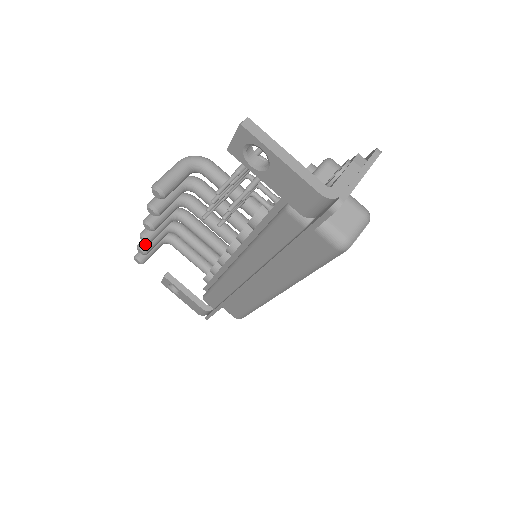
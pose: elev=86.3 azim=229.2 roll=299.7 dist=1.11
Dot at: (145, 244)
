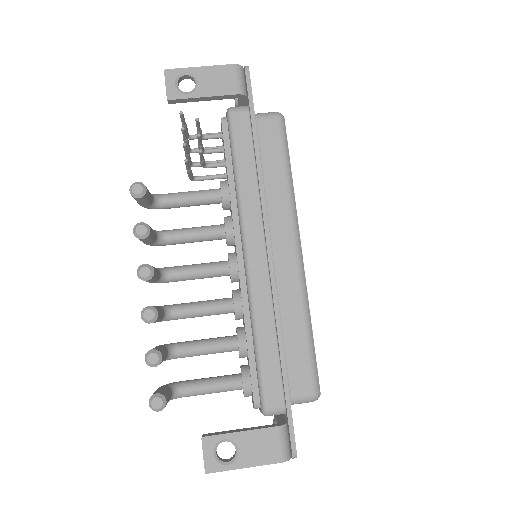
Dot at: (152, 349)
